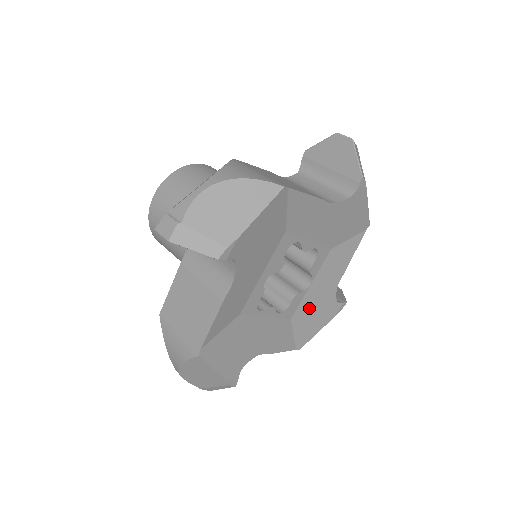
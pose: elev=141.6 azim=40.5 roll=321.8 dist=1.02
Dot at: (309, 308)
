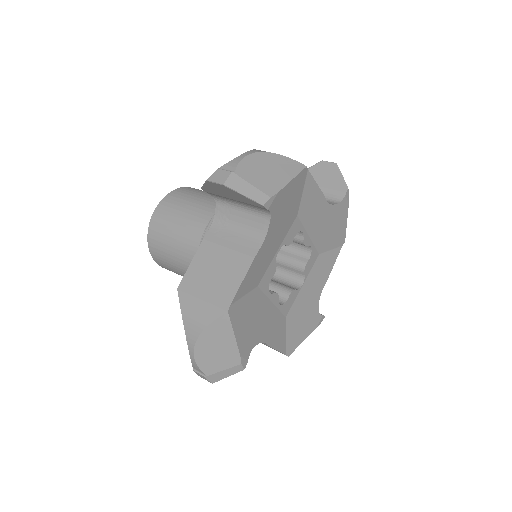
Dot at: (299, 311)
